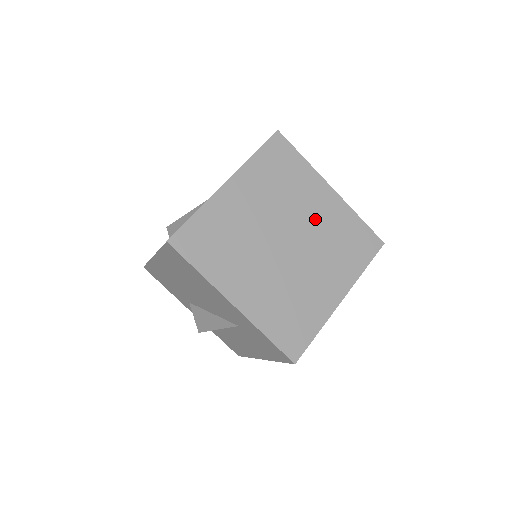
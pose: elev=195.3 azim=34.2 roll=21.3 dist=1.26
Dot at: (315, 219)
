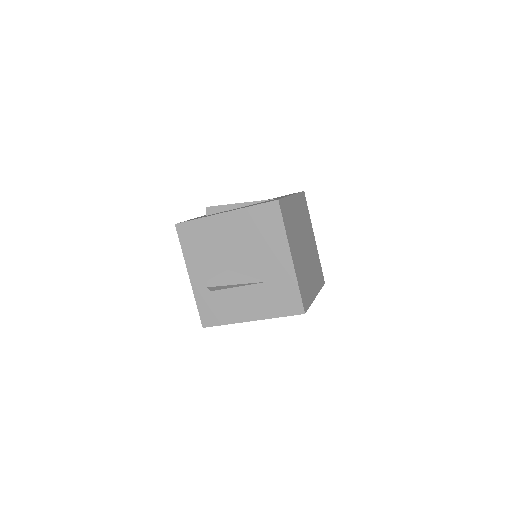
Dot at: (311, 246)
